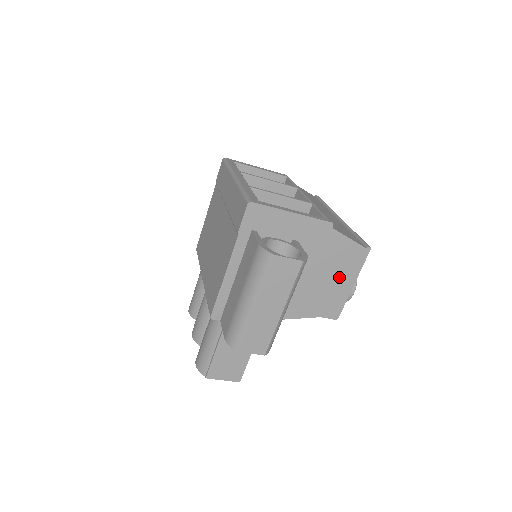
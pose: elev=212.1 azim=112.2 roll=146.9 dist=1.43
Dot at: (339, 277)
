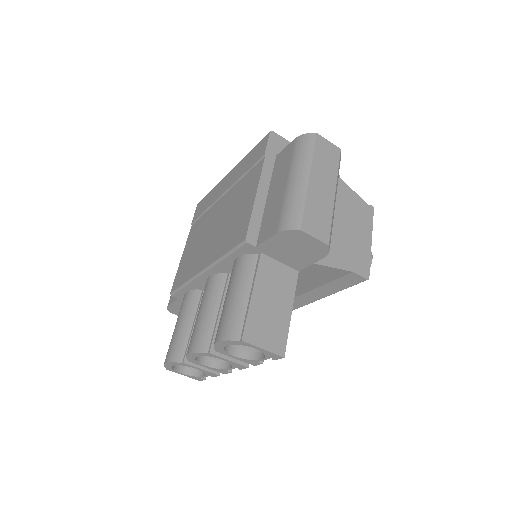
Dot at: (357, 229)
